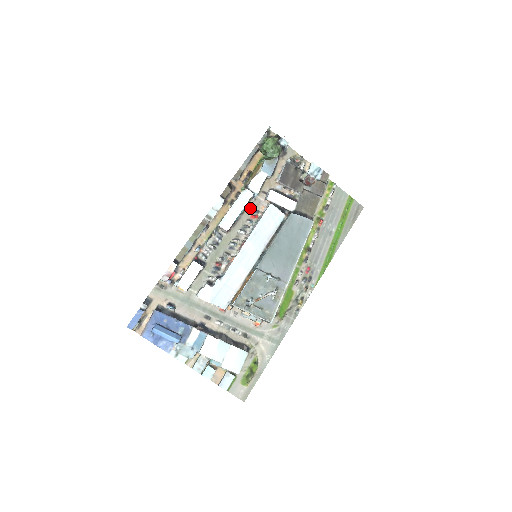
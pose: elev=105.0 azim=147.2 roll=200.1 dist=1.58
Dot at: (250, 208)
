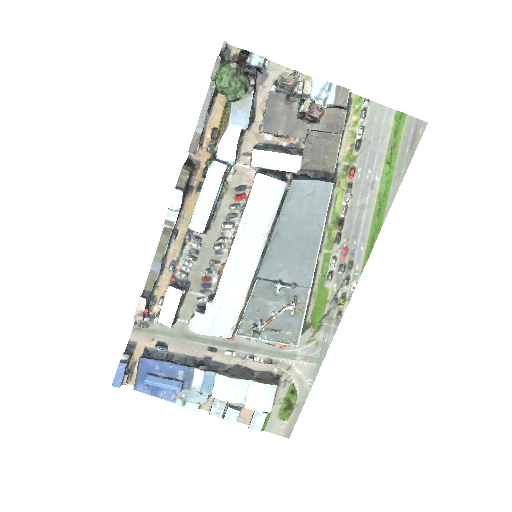
Dot at: (231, 186)
